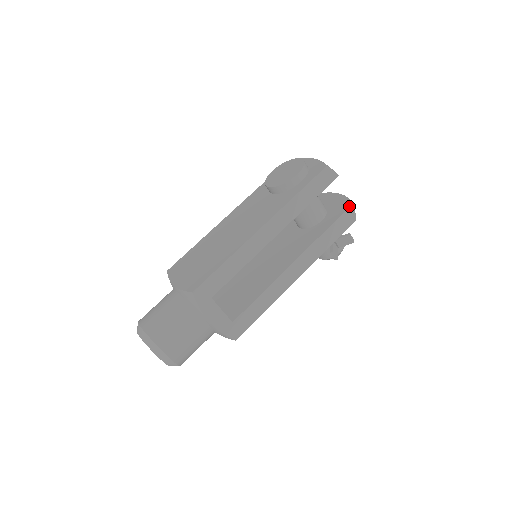
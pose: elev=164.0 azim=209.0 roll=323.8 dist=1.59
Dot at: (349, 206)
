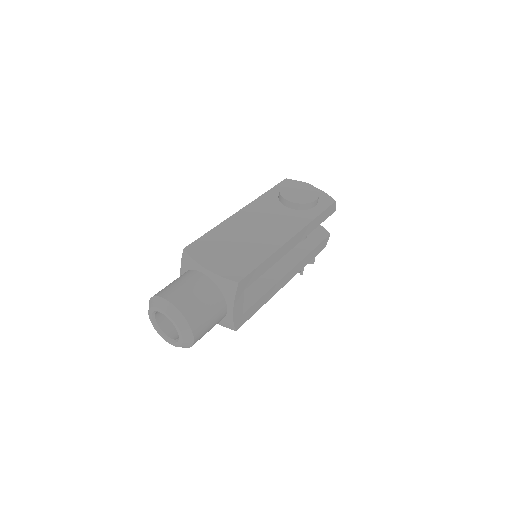
Dot at: (328, 235)
